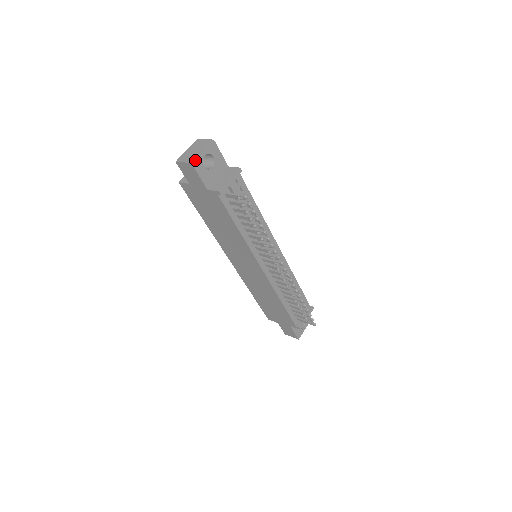
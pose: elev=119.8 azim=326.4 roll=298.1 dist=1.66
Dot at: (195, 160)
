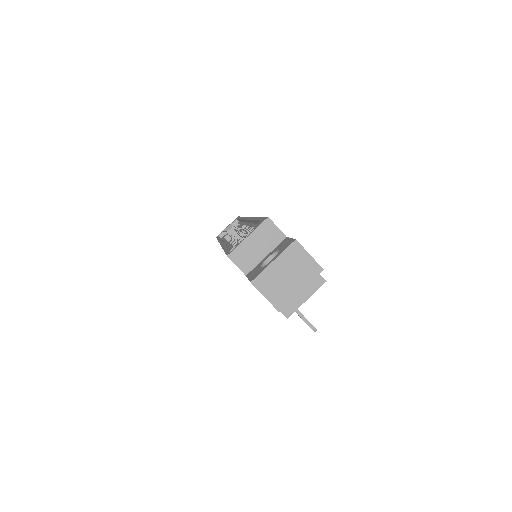
Dot at: (285, 305)
